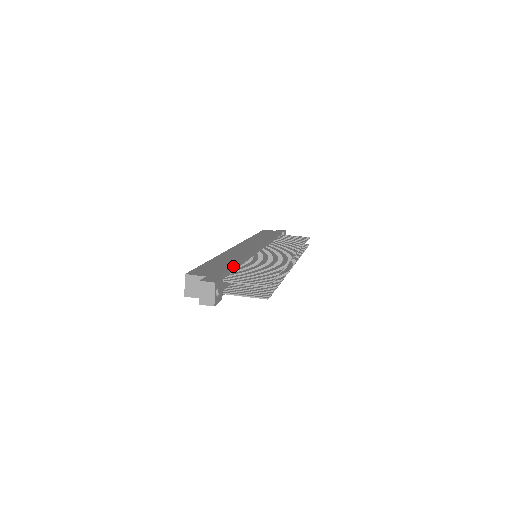
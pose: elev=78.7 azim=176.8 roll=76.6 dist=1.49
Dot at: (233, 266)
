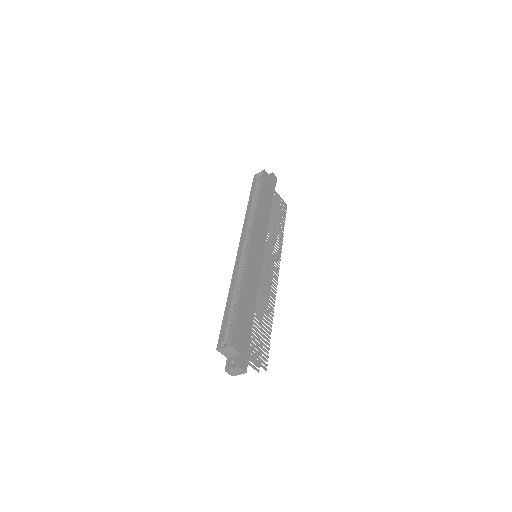
Dot at: occluded
